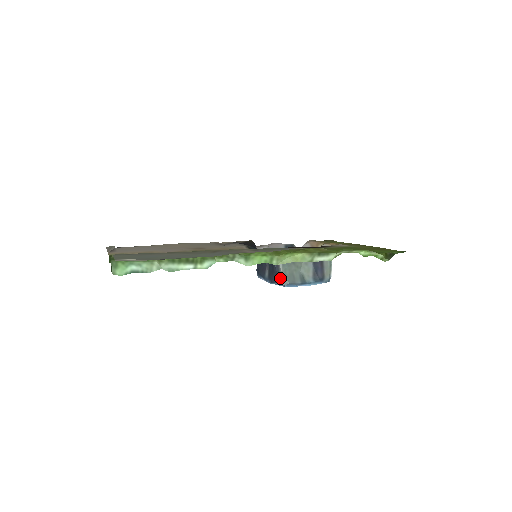
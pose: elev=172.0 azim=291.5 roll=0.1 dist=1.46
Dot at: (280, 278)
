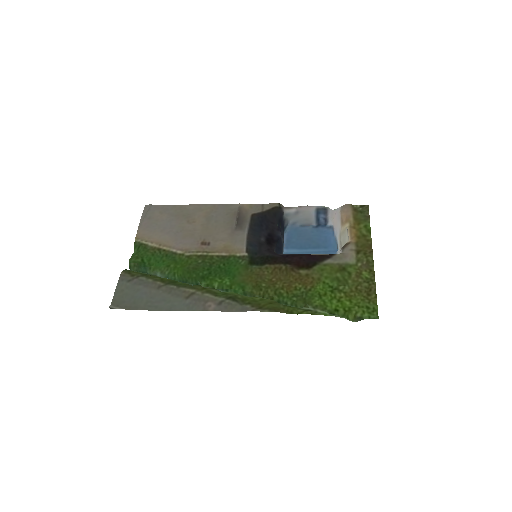
Dot at: occluded
